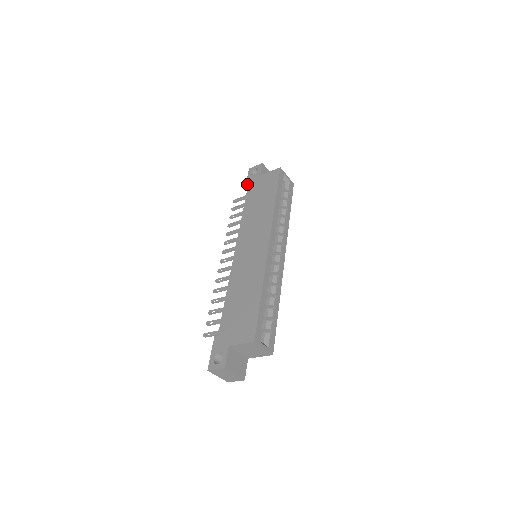
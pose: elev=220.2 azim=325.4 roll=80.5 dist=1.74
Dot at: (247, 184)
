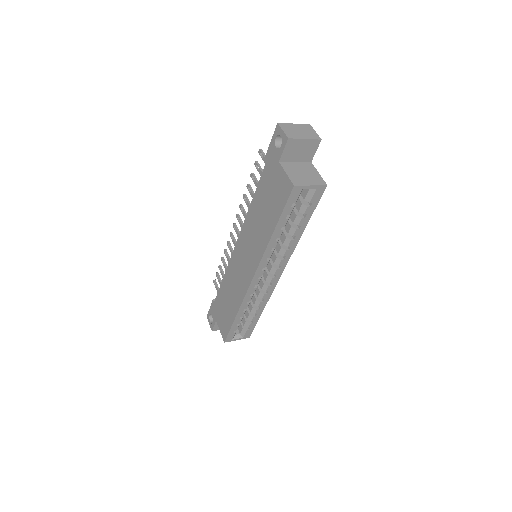
Dot at: (267, 155)
